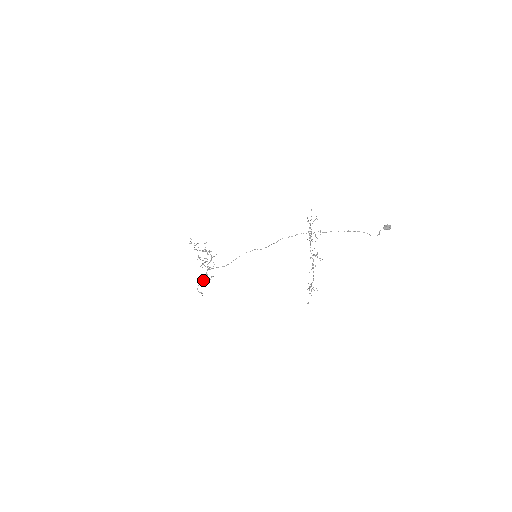
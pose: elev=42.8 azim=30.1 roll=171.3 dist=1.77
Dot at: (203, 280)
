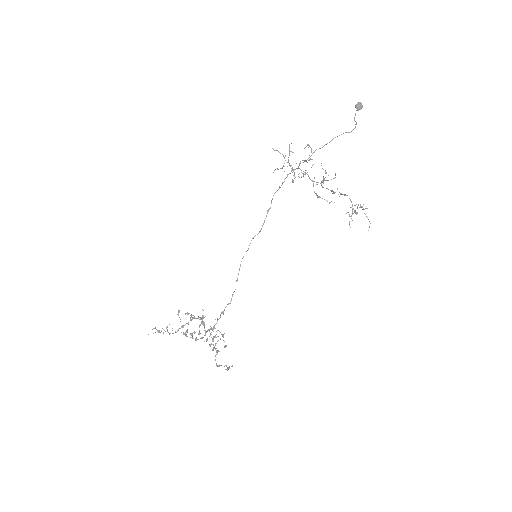
Dot at: occluded
